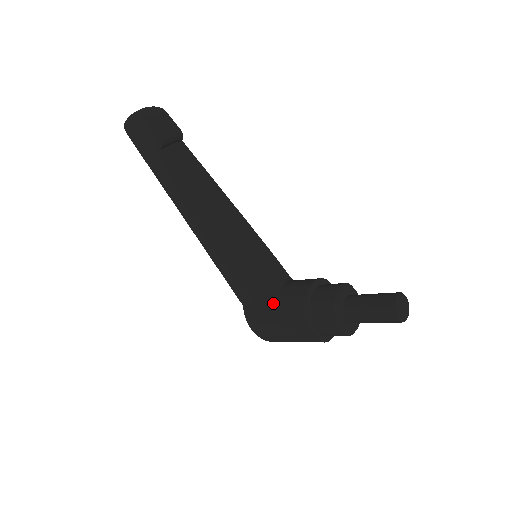
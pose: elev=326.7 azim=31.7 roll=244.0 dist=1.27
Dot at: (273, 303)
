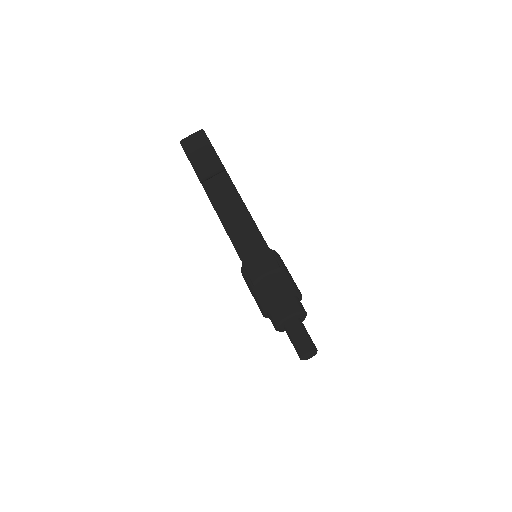
Dot at: (254, 285)
